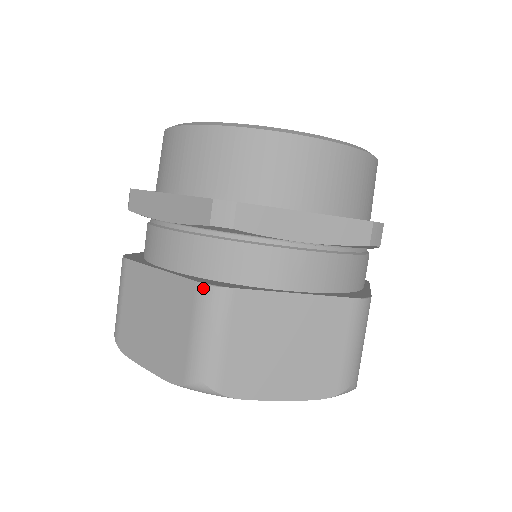
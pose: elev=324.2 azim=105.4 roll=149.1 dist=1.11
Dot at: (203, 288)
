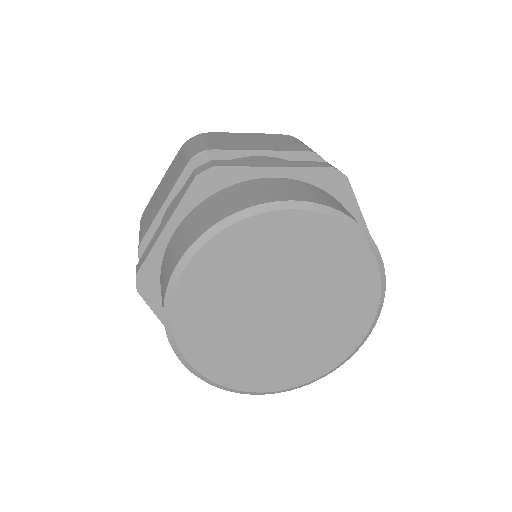
Dot at: occluded
